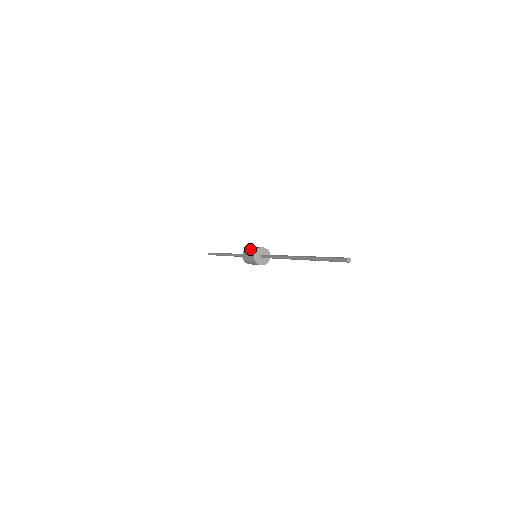
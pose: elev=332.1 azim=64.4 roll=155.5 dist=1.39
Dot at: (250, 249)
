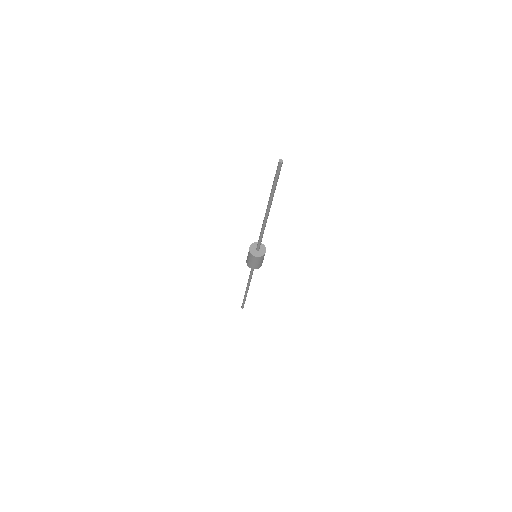
Dot at: occluded
